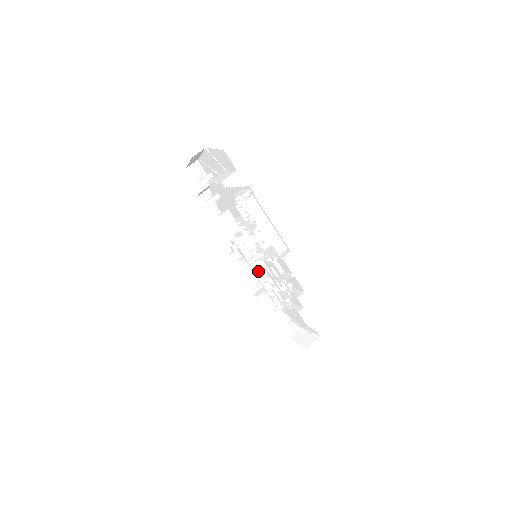
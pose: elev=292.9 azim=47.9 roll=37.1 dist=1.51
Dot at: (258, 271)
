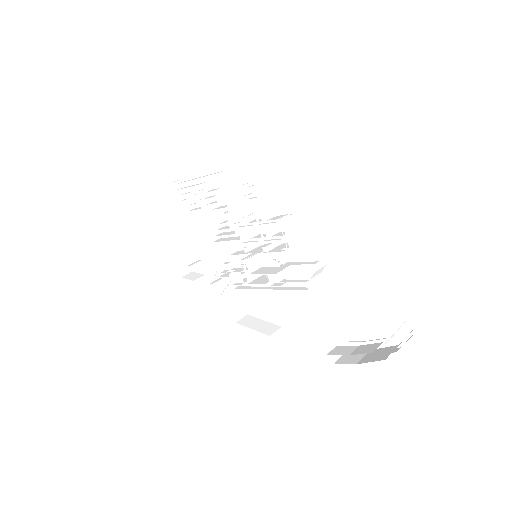
Dot at: (247, 242)
